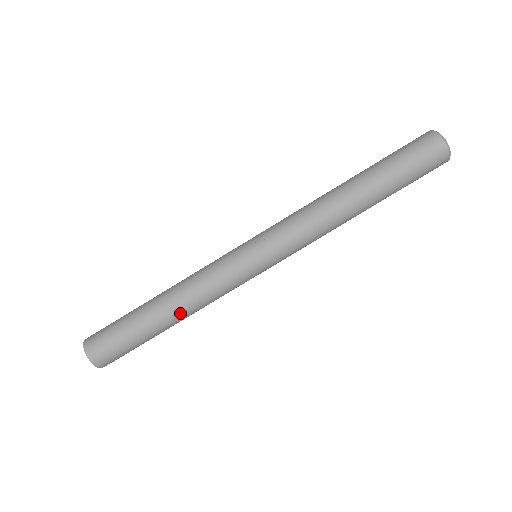
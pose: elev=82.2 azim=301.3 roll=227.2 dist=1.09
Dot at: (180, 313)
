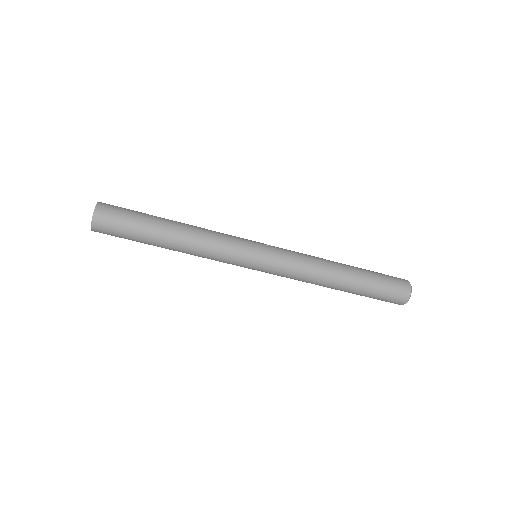
Dot at: (183, 241)
